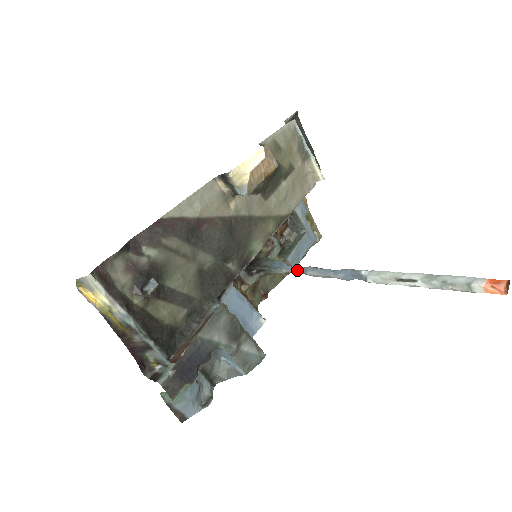
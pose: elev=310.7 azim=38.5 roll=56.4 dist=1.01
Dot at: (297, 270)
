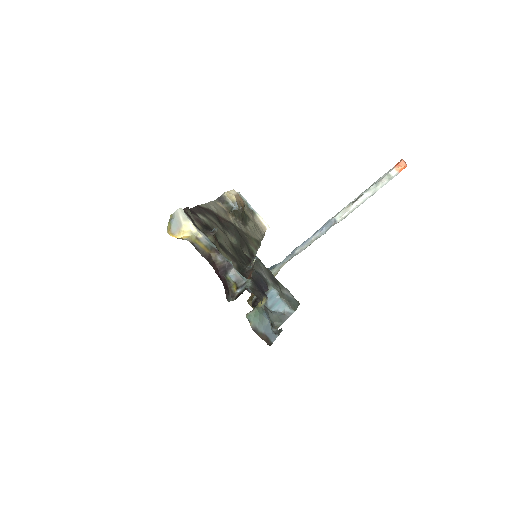
Dot at: (287, 258)
